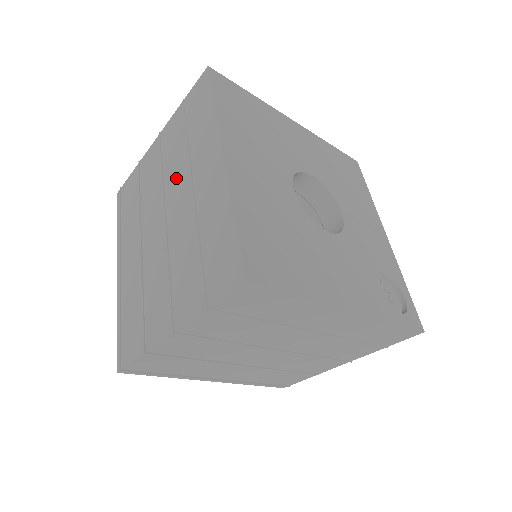
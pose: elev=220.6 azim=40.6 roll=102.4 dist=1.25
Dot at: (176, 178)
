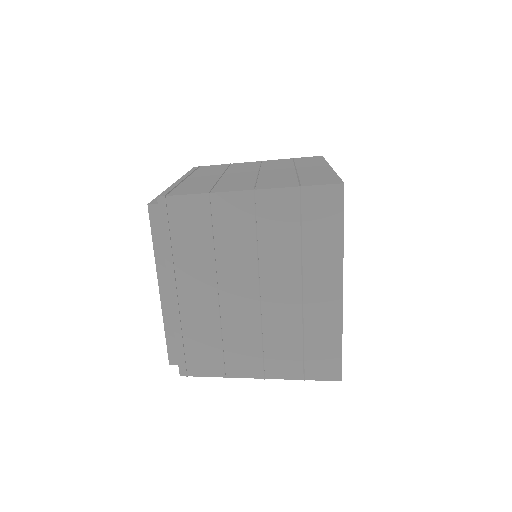
Dot at: (279, 265)
